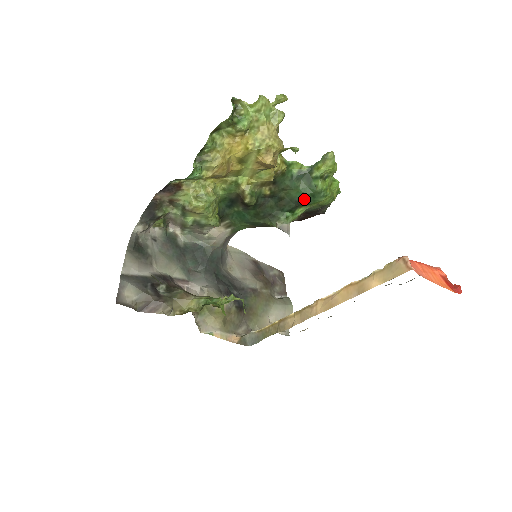
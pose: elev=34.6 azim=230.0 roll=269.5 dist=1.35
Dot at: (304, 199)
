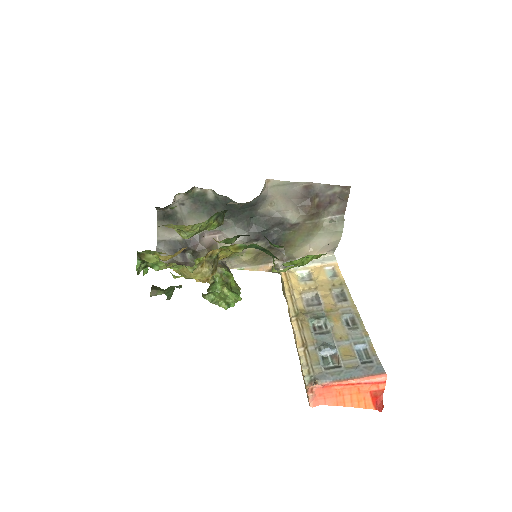
Dot at: occluded
